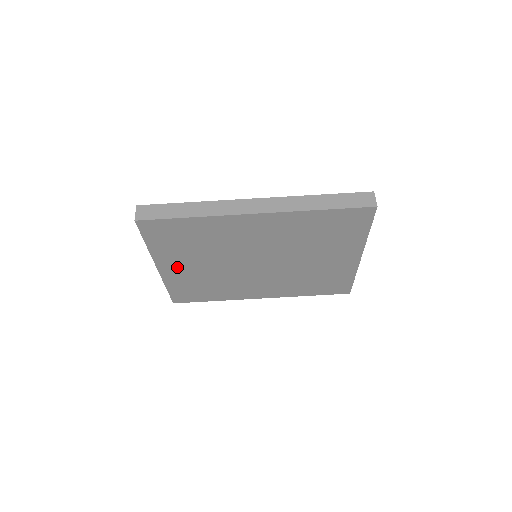
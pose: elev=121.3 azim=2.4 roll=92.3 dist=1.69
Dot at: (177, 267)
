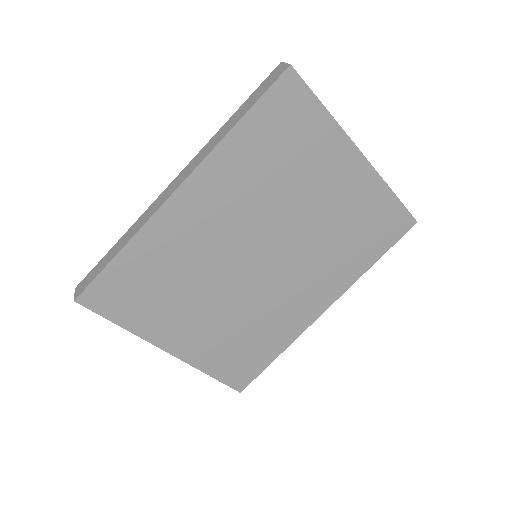
Dot at: (185, 335)
